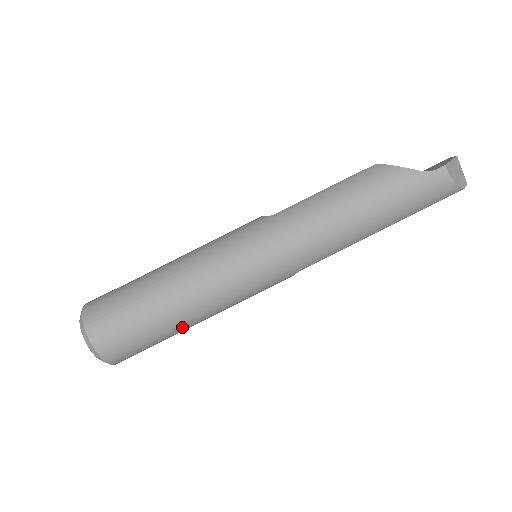
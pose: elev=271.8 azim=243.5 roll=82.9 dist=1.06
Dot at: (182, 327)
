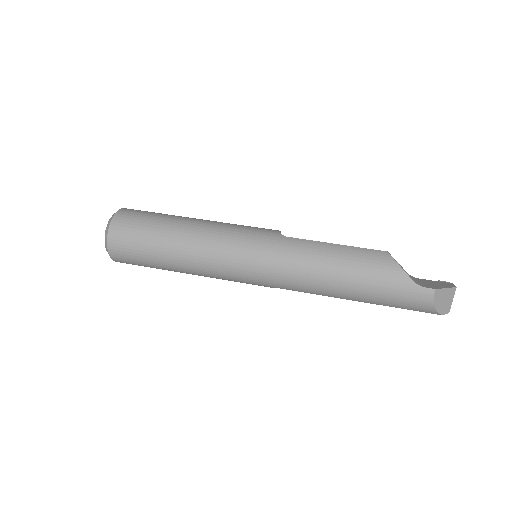
Dot at: (173, 269)
